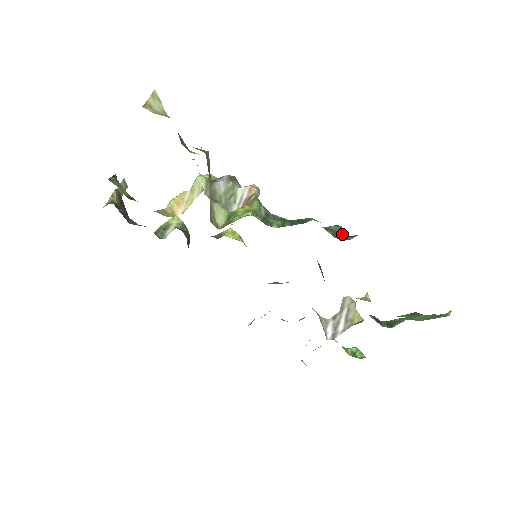
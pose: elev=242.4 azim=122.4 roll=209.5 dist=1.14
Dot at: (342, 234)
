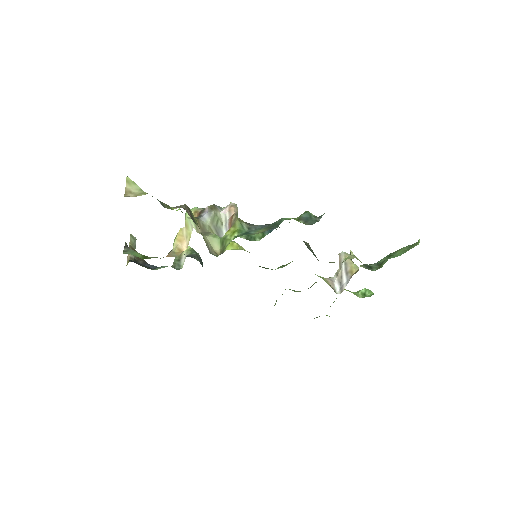
Dot at: (312, 218)
